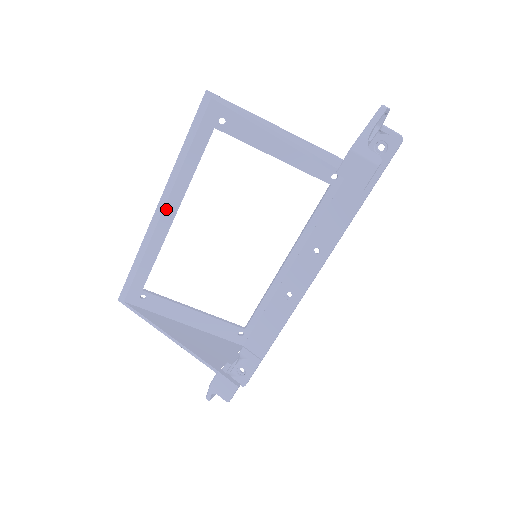
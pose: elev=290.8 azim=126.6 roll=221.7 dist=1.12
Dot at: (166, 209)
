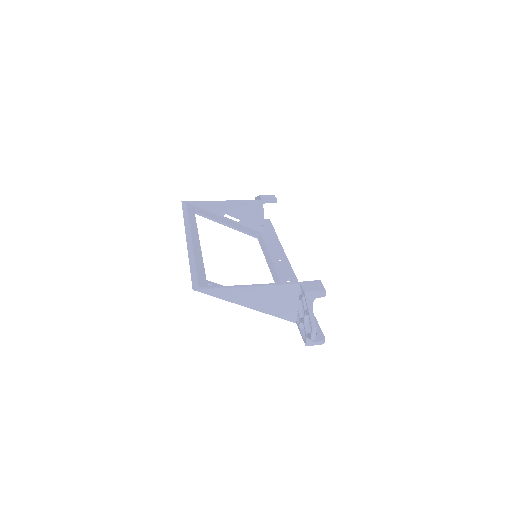
Dot at: (193, 238)
